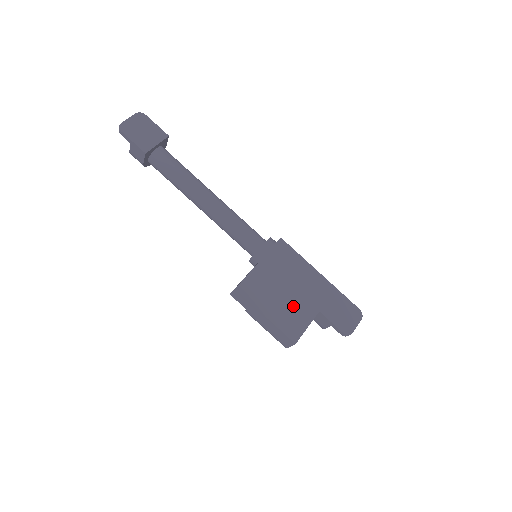
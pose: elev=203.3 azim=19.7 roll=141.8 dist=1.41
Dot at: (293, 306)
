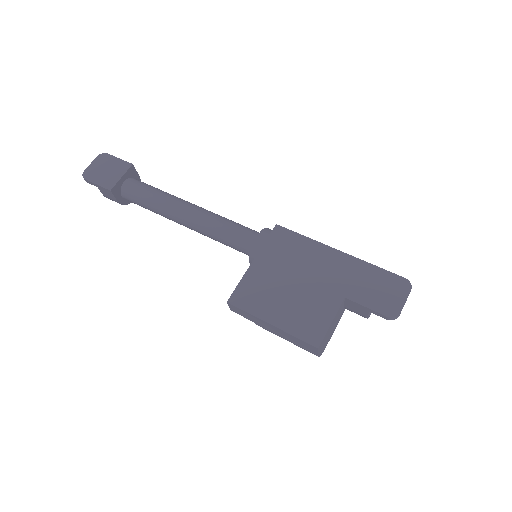
Dot at: (306, 301)
